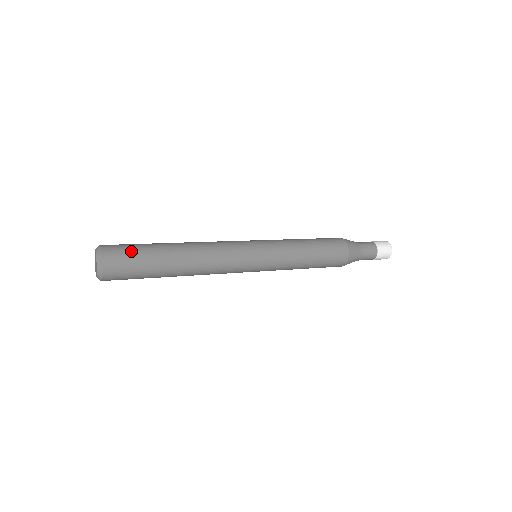
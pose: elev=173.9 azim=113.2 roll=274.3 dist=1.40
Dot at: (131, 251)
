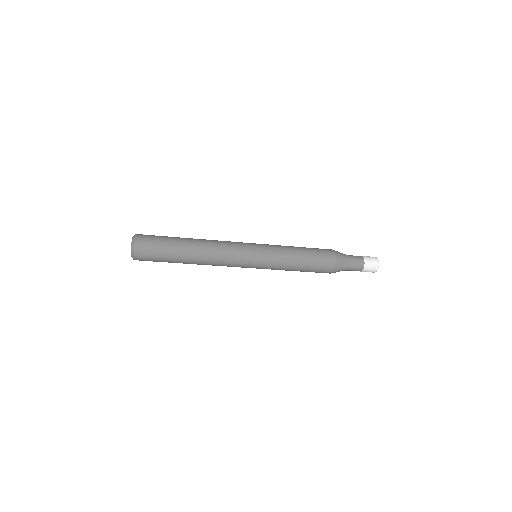
Dot at: (157, 241)
